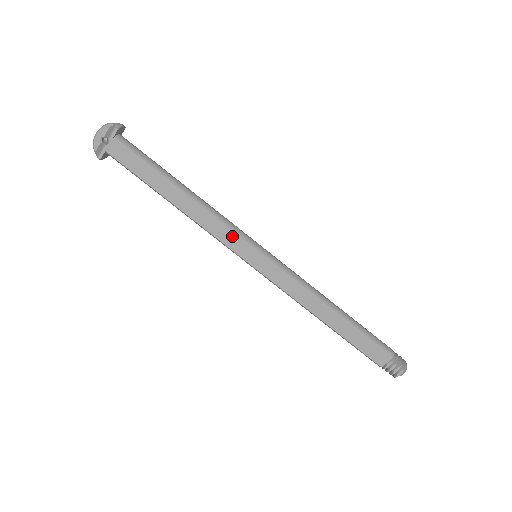
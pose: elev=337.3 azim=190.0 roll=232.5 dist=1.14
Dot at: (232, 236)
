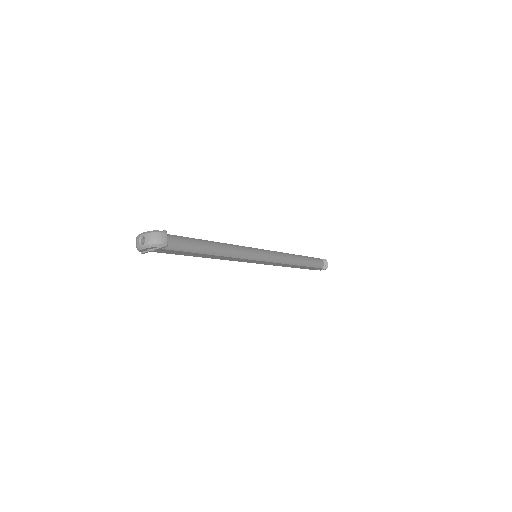
Dot at: (245, 260)
